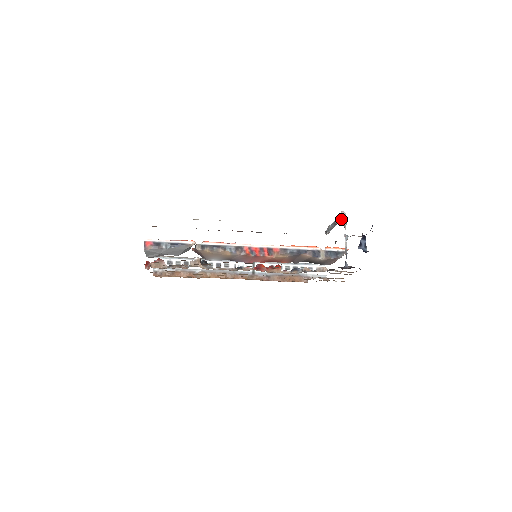
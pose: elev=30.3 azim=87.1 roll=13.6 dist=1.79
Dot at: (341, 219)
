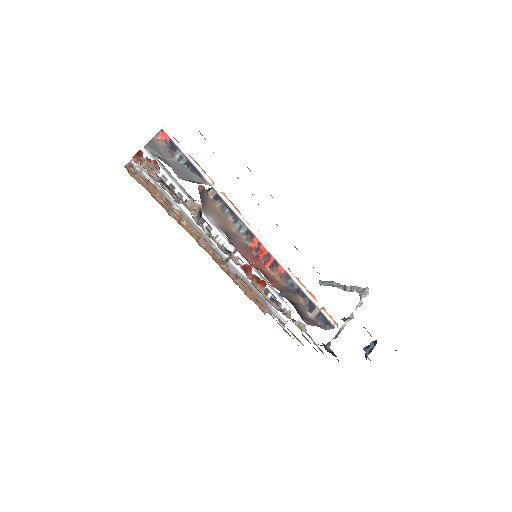
Dot at: (360, 295)
